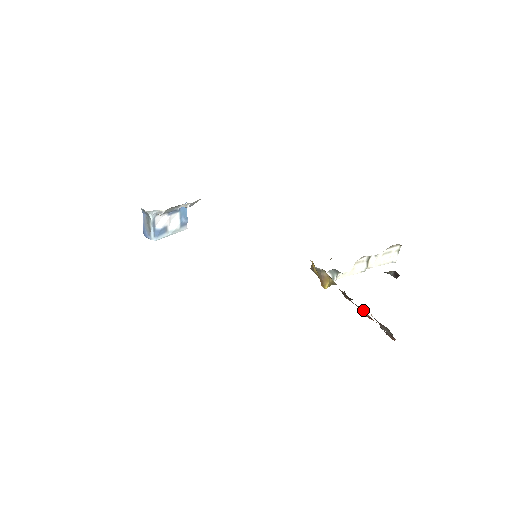
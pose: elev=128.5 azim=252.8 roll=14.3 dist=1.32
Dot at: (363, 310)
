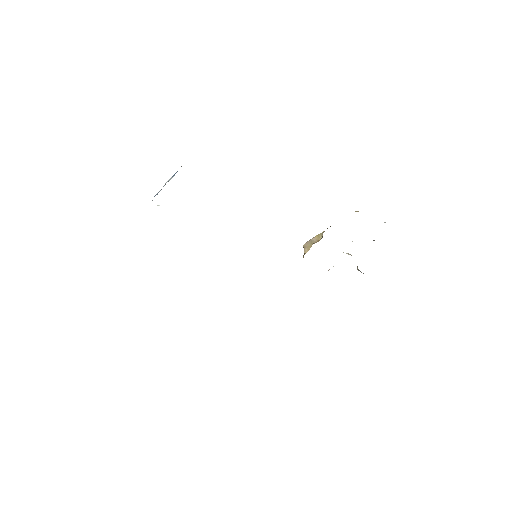
Dot at: occluded
